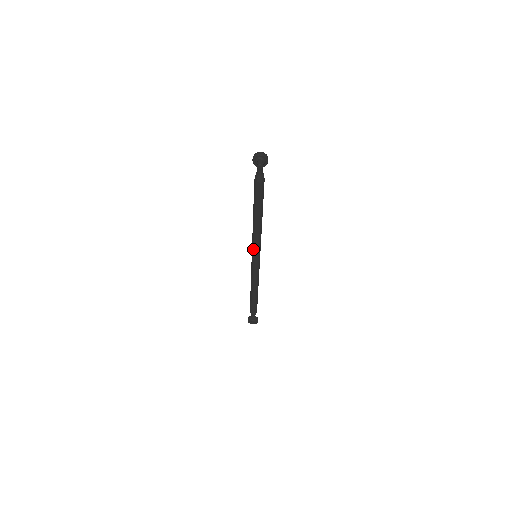
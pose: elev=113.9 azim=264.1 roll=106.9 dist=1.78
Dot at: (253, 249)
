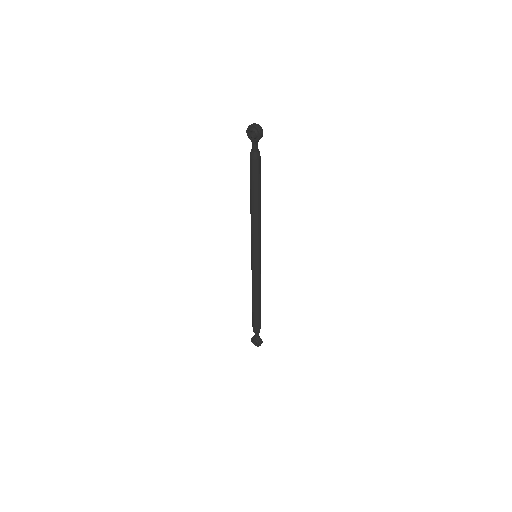
Dot at: (251, 245)
